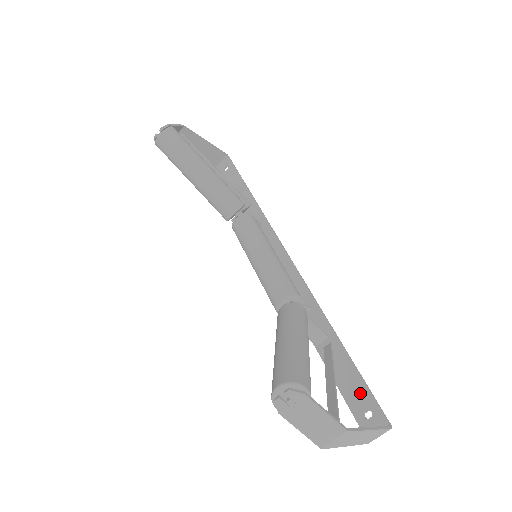
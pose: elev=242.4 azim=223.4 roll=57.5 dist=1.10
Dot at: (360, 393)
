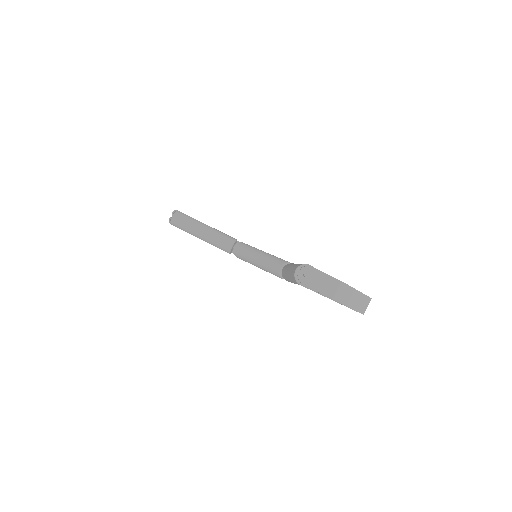
Dot at: occluded
